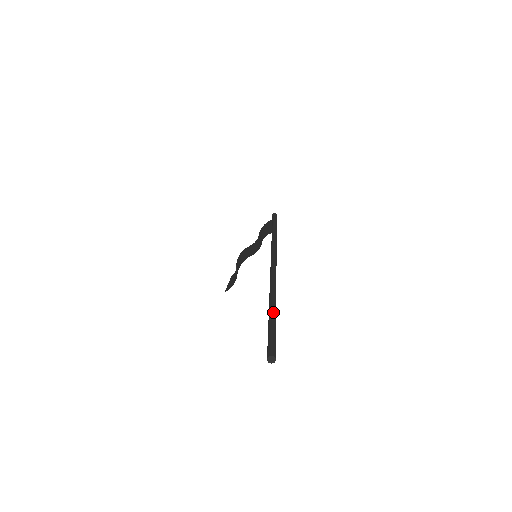
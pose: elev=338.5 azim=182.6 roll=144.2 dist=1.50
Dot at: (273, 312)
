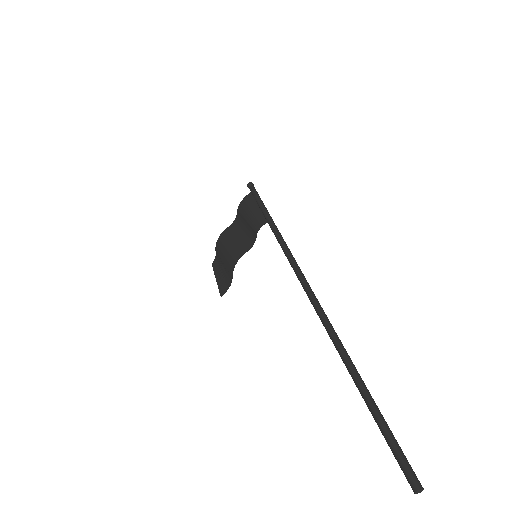
Dot at: (371, 399)
